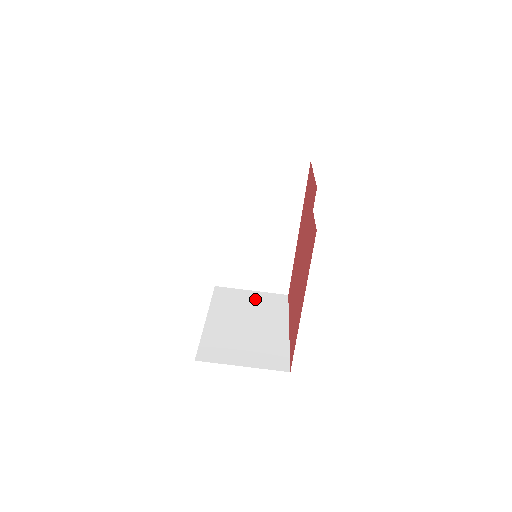
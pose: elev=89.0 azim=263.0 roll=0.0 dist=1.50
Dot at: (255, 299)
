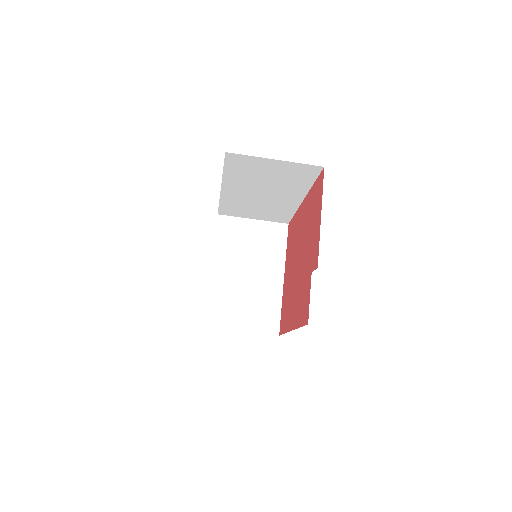
Dot at: (256, 234)
